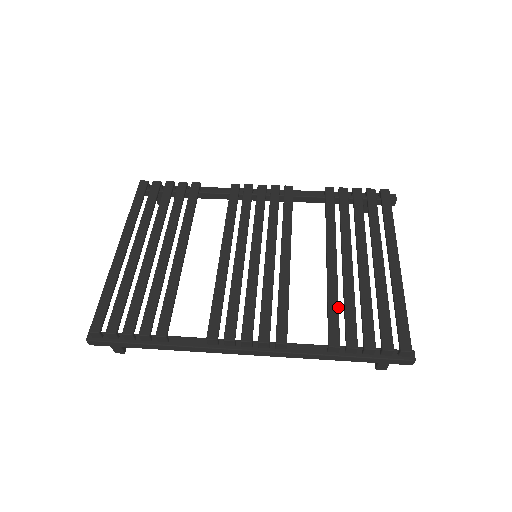
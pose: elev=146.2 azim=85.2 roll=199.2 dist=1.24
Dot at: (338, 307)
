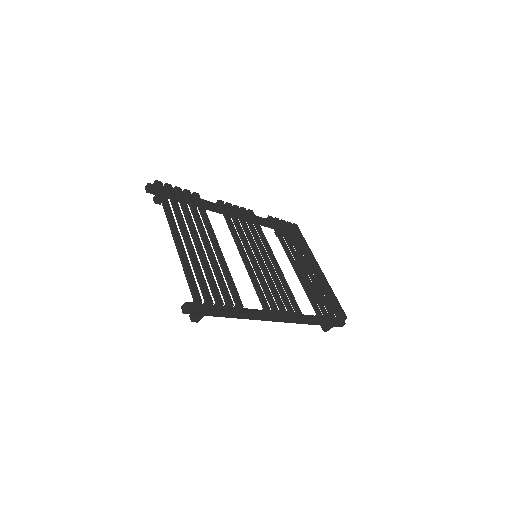
Dot at: (311, 292)
